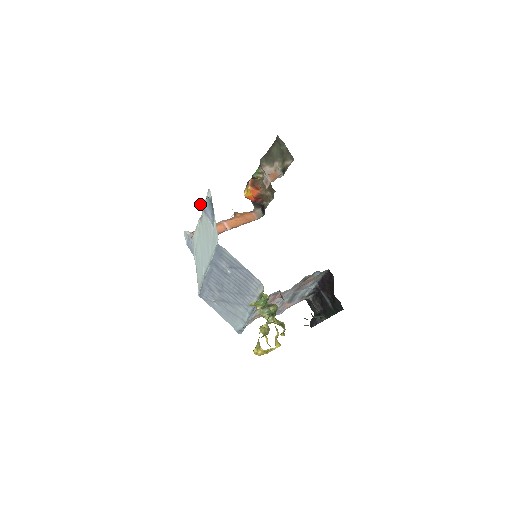
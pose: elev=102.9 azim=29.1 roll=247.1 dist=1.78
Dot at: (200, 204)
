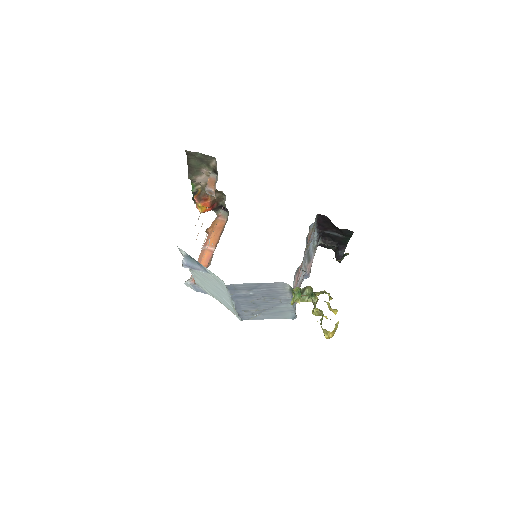
Dot at: (183, 266)
